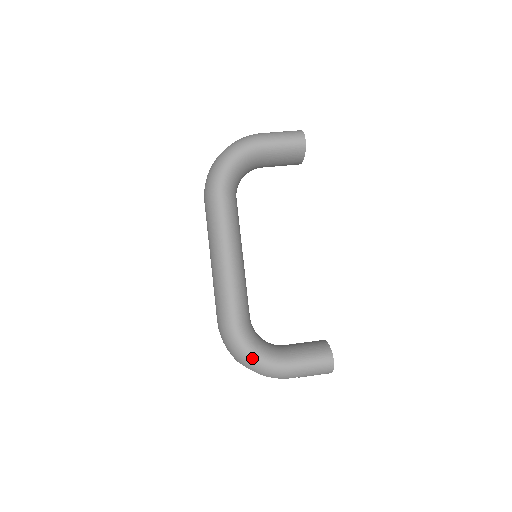
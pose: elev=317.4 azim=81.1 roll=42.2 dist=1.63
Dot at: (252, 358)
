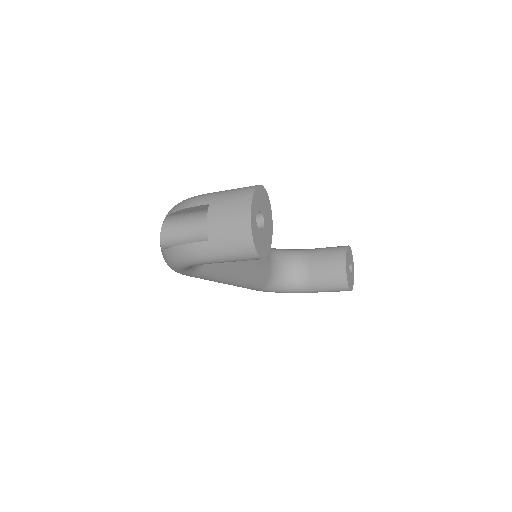
Dot at: occluded
